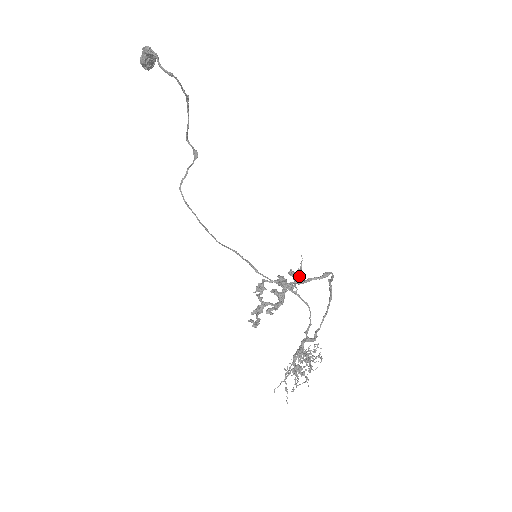
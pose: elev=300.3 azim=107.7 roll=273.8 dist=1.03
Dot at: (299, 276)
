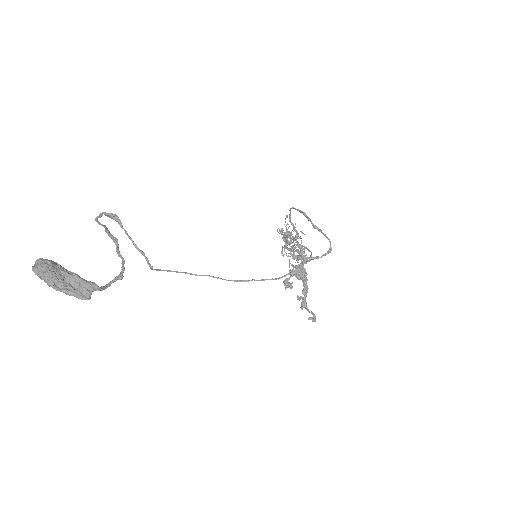
Dot at: (303, 253)
